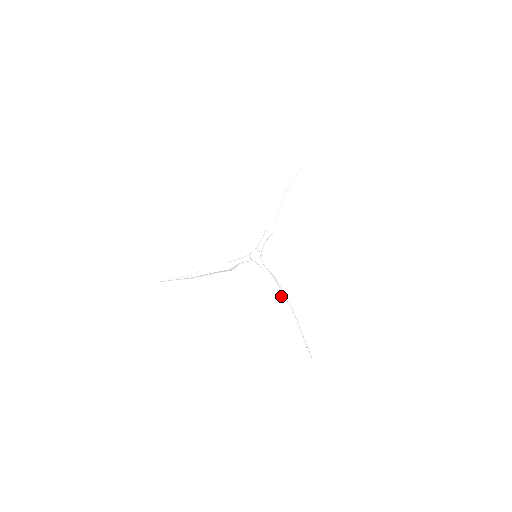
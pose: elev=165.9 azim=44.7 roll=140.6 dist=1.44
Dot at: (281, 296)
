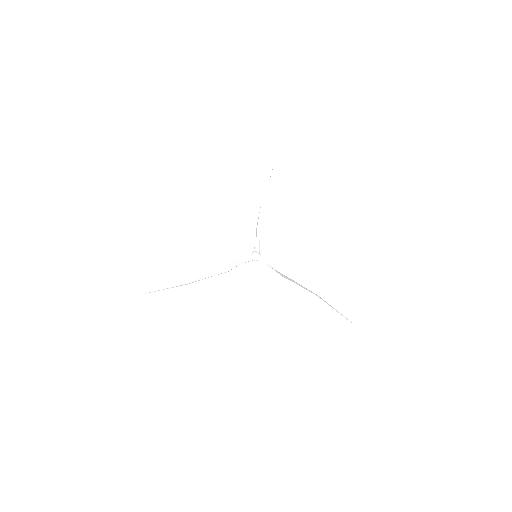
Dot at: (303, 284)
